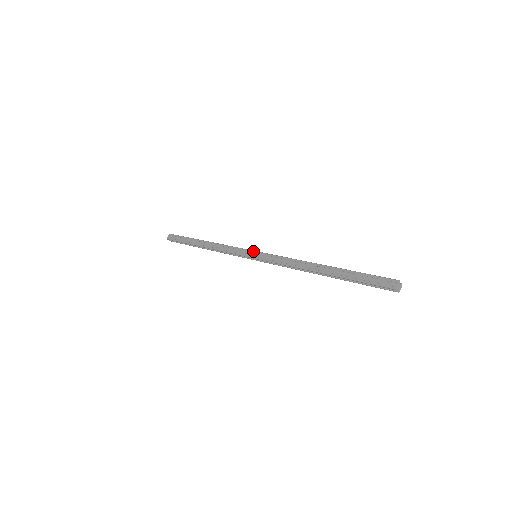
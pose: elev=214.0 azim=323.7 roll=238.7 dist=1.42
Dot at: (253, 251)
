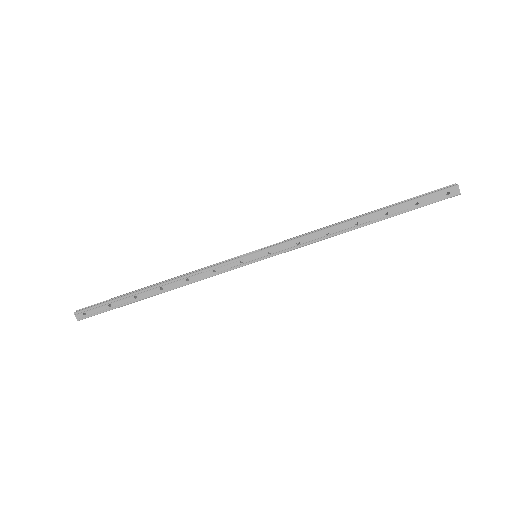
Dot at: (251, 255)
